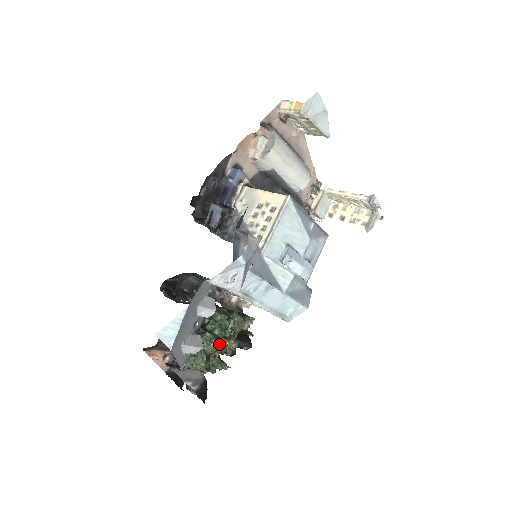
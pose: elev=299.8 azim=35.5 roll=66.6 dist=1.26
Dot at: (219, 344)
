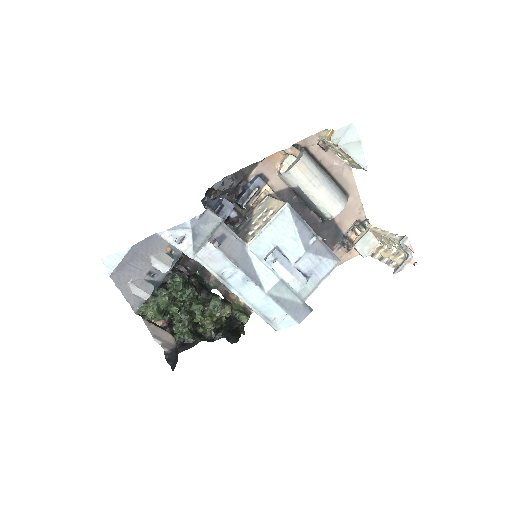
Dot at: (178, 307)
